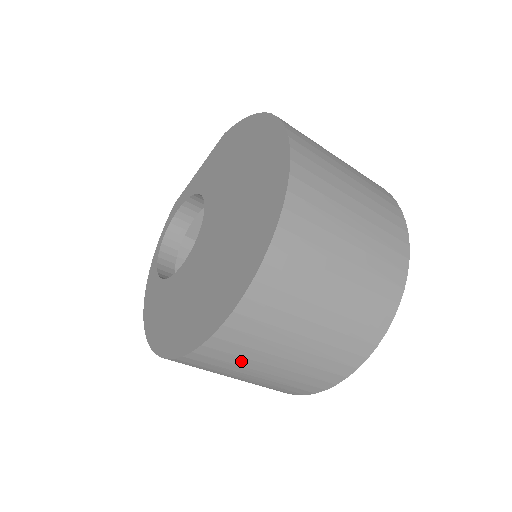
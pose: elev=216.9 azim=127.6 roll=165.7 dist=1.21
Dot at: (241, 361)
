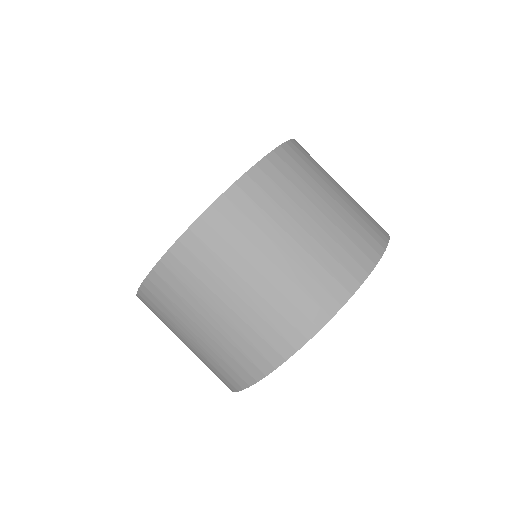
Dot at: (241, 243)
